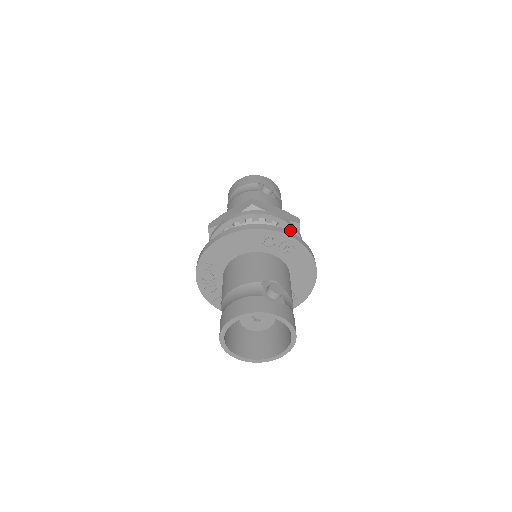
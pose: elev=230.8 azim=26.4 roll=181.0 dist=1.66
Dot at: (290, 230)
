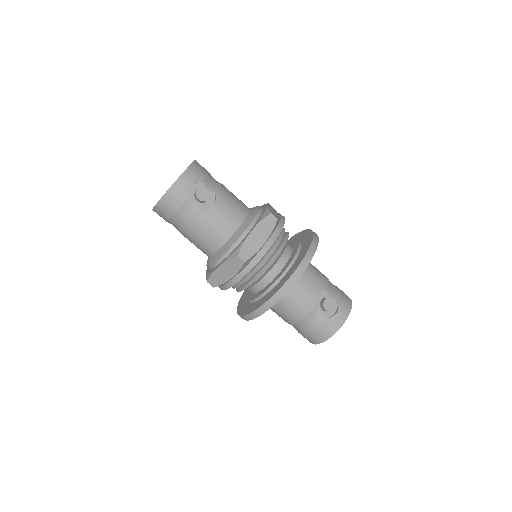
Dot at: occluded
